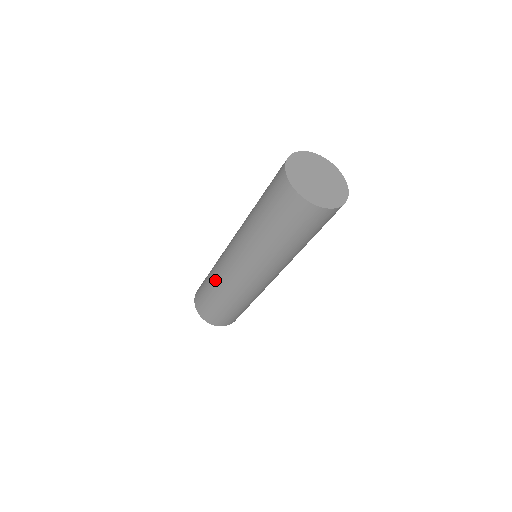
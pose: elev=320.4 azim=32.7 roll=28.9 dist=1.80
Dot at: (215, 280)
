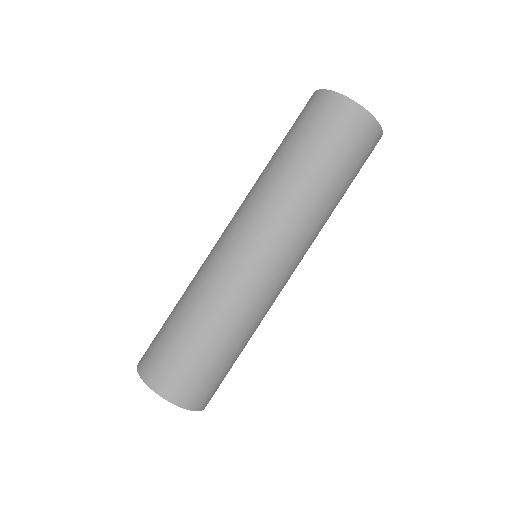
Dot at: (220, 312)
